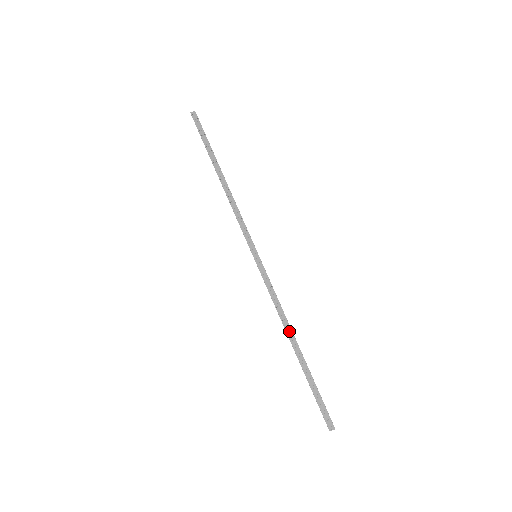
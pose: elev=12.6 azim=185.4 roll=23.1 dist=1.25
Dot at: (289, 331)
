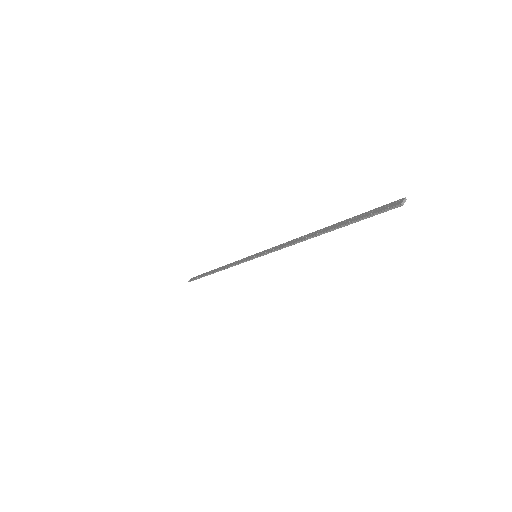
Dot at: (306, 237)
